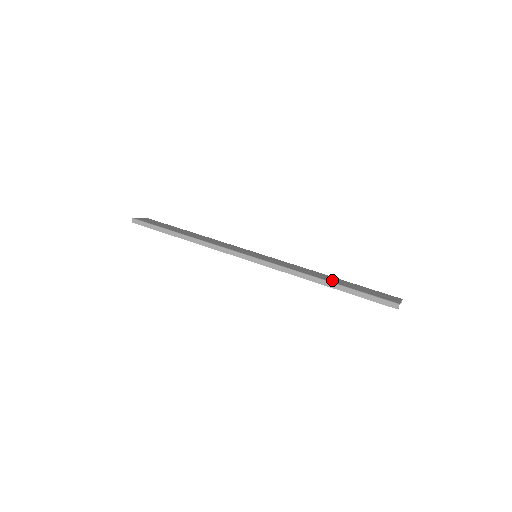
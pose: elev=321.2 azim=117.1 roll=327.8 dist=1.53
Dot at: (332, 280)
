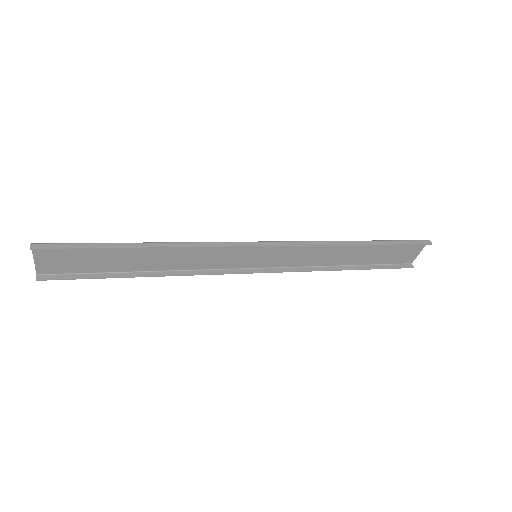
Dot at: (356, 248)
